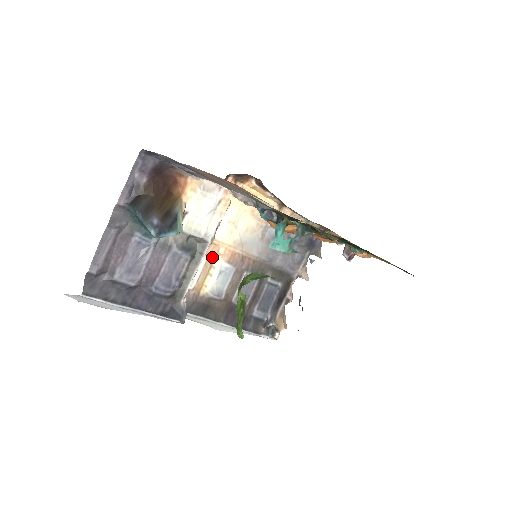
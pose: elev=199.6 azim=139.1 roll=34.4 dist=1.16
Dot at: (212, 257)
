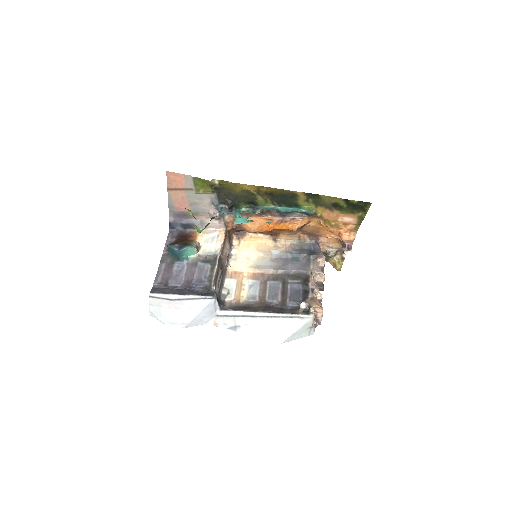
Dot at: (240, 279)
